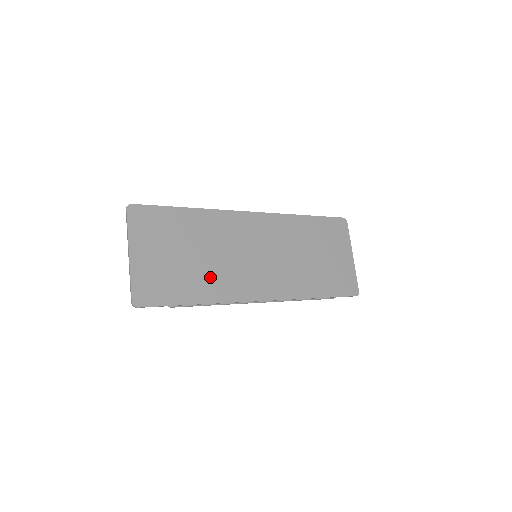
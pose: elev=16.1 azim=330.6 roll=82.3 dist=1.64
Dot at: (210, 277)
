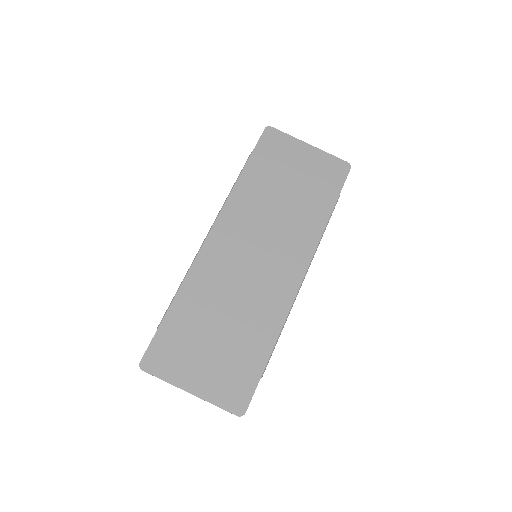
Dot at: (253, 320)
